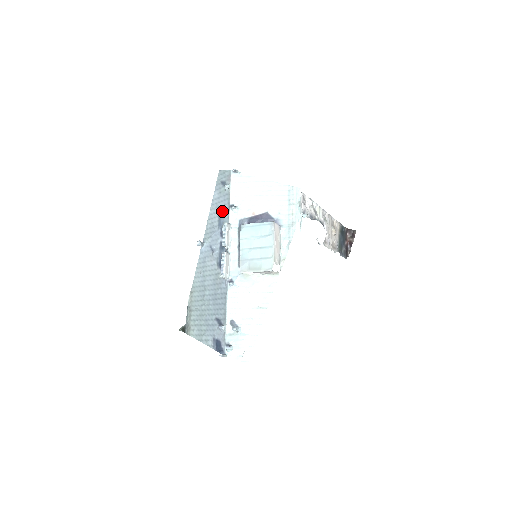
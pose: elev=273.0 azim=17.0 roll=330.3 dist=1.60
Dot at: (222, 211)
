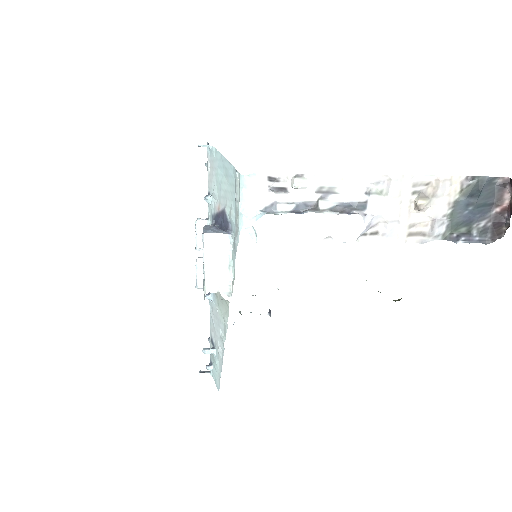
Dot at: occluded
